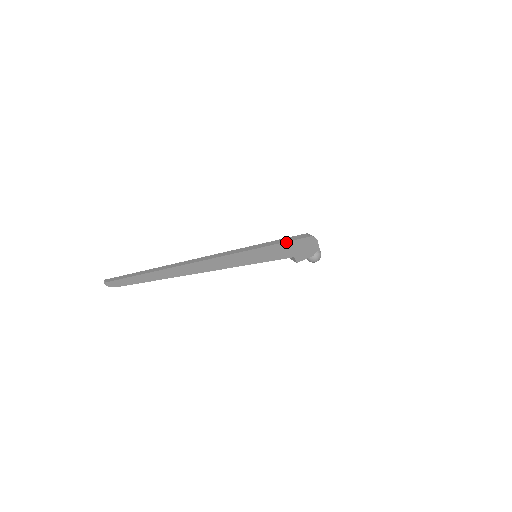
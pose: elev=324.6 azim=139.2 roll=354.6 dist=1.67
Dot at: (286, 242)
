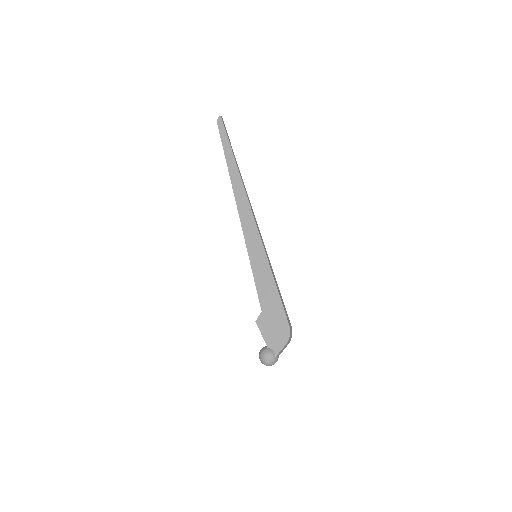
Dot at: (277, 288)
